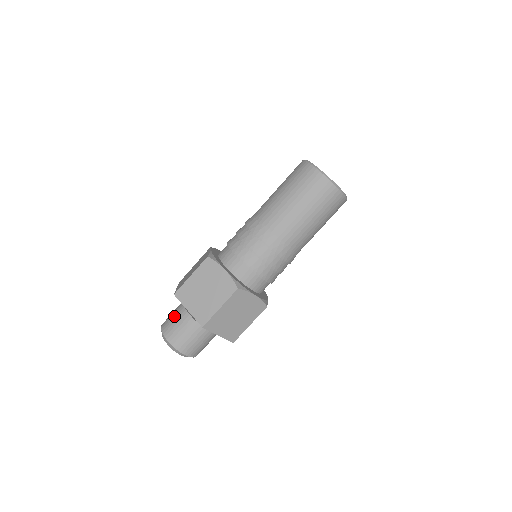
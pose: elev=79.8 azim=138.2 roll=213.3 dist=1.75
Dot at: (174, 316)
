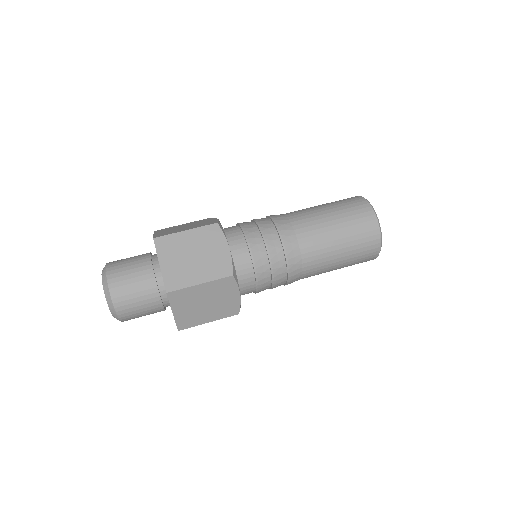
Dot at: occluded
